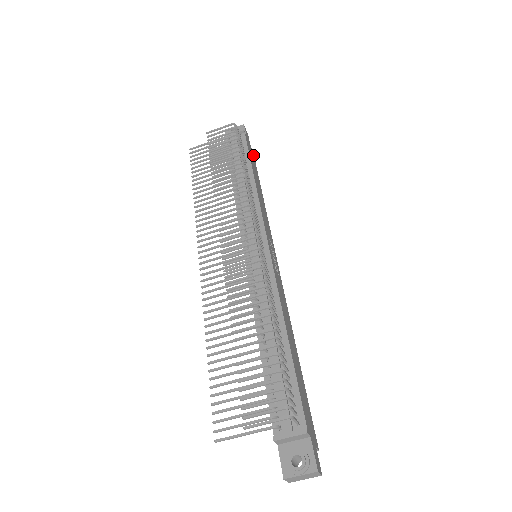
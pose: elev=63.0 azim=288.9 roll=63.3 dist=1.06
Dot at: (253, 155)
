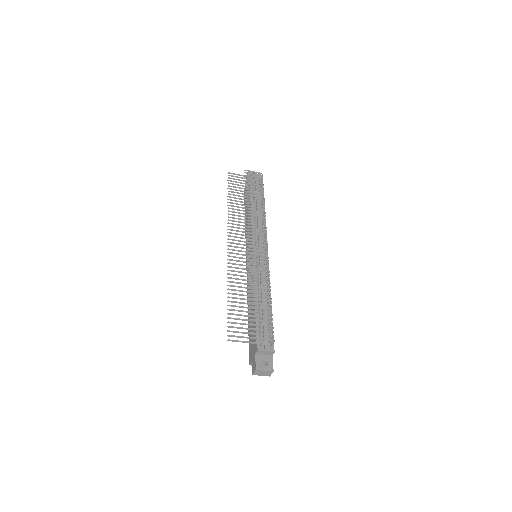
Dot at: occluded
